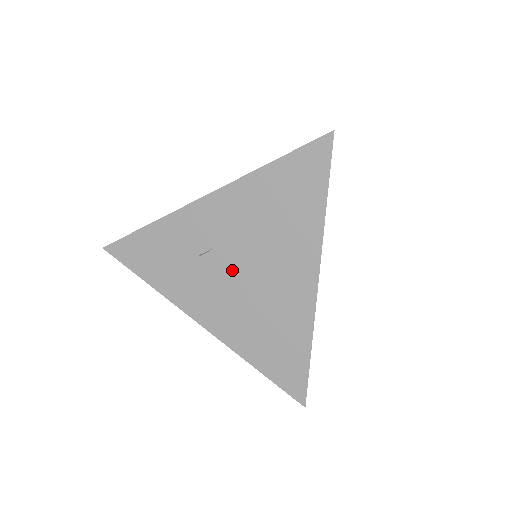
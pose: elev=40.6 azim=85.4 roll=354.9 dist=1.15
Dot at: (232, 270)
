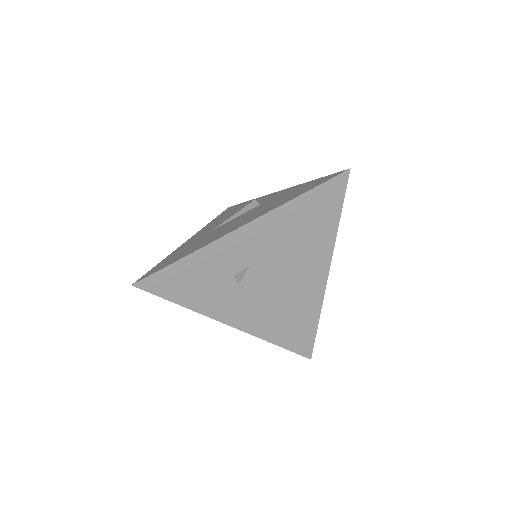
Dot at: (262, 281)
